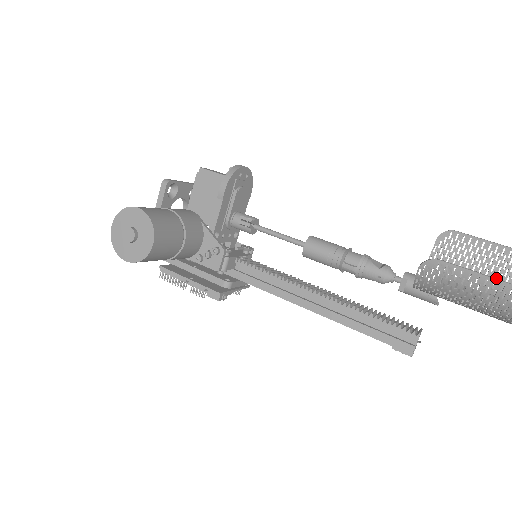
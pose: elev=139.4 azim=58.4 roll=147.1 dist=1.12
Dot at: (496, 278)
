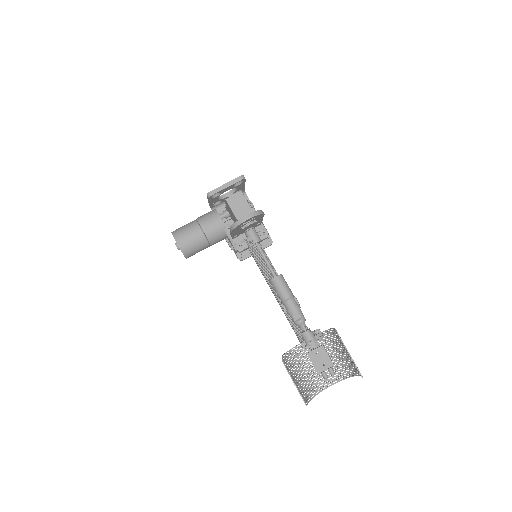
Dot at: (298, 390)
